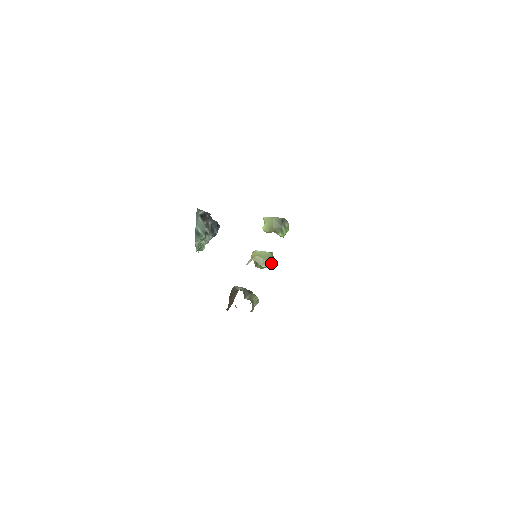
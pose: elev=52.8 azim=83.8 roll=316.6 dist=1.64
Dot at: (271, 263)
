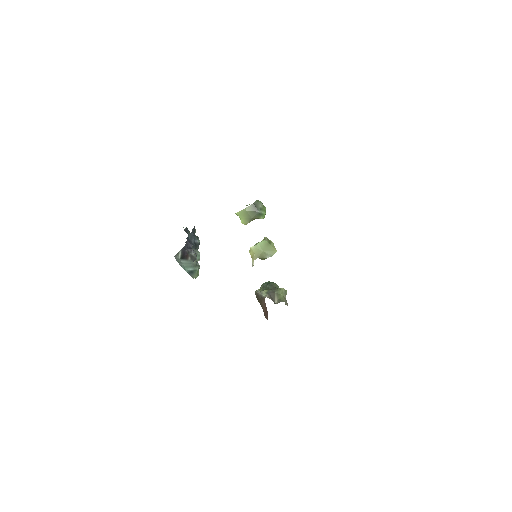
Dot at: (272, 249)
